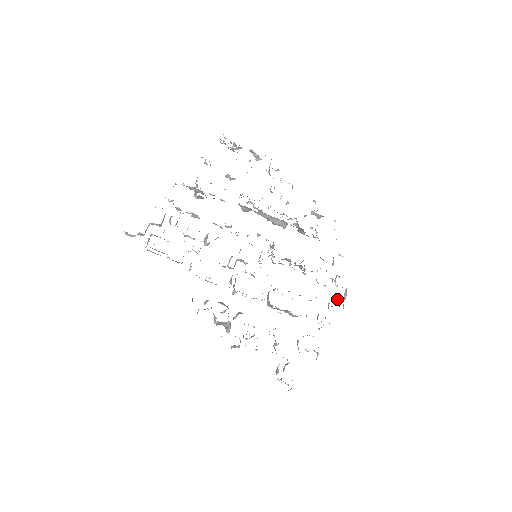
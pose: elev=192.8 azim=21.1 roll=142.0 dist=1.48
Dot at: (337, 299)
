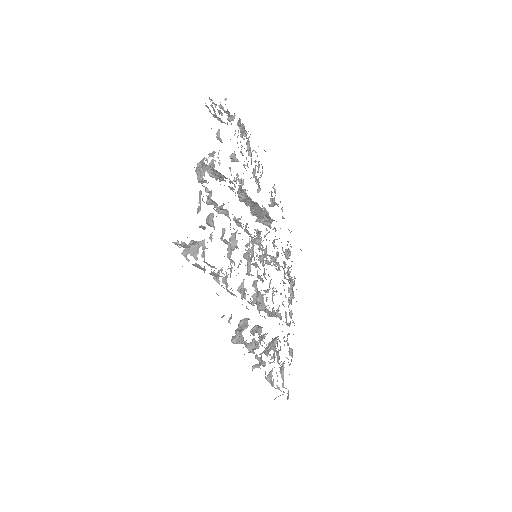
Dot at: (289, 291)
